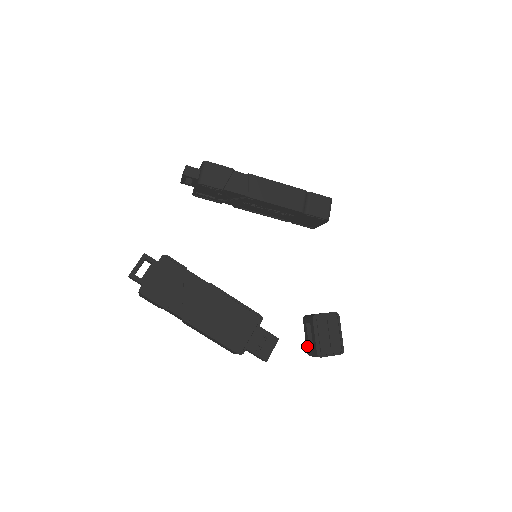
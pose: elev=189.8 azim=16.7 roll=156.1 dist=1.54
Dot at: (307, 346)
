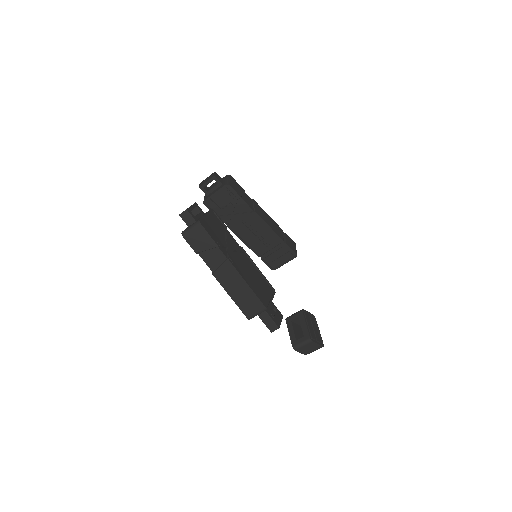
Dot at: (293, 340)
